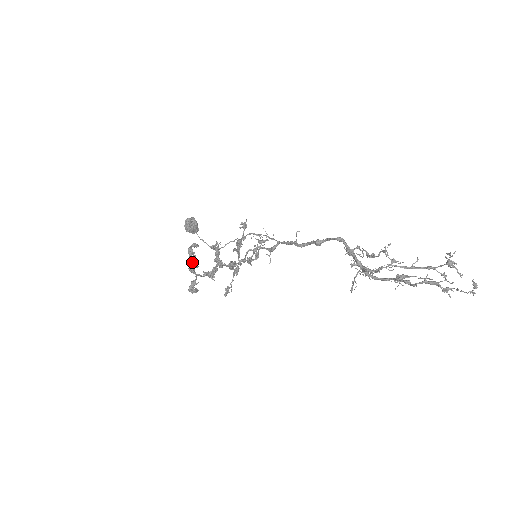
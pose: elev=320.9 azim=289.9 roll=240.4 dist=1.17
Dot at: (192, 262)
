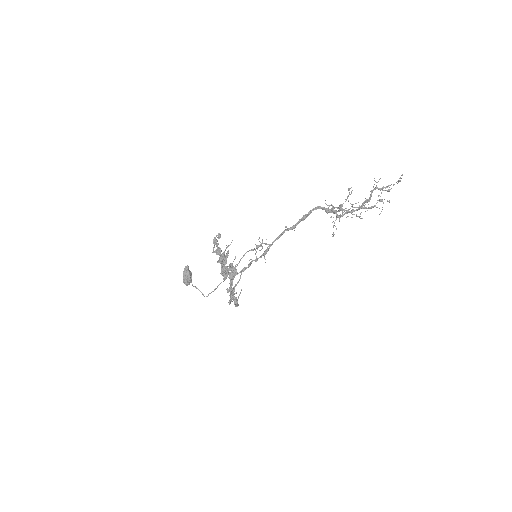
Dot at: occluded
